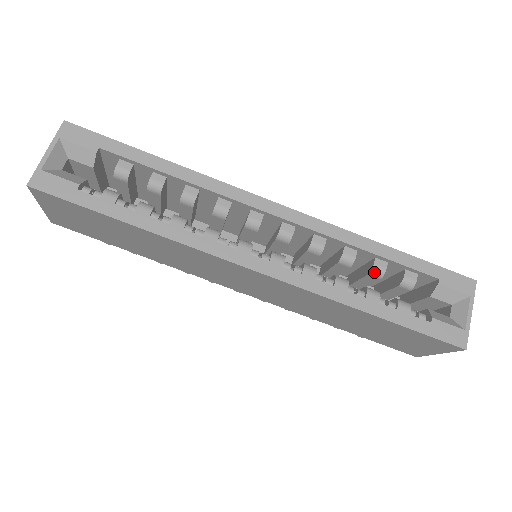
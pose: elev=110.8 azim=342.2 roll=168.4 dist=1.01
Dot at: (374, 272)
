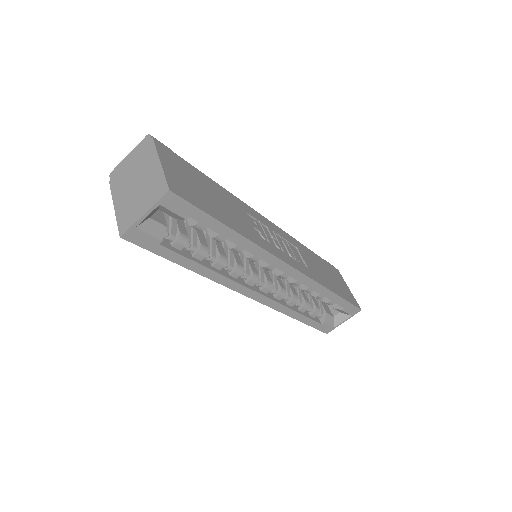
Dot at: occluded
